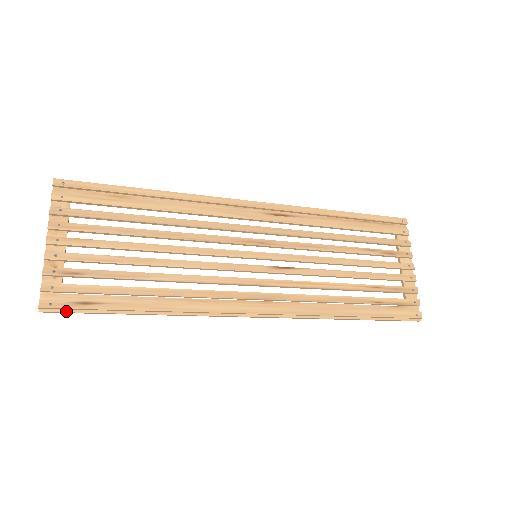
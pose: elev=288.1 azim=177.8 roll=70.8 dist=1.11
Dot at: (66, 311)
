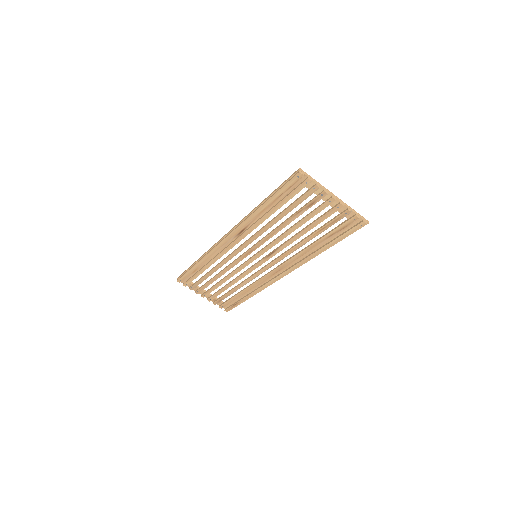
Dot at: occluded
